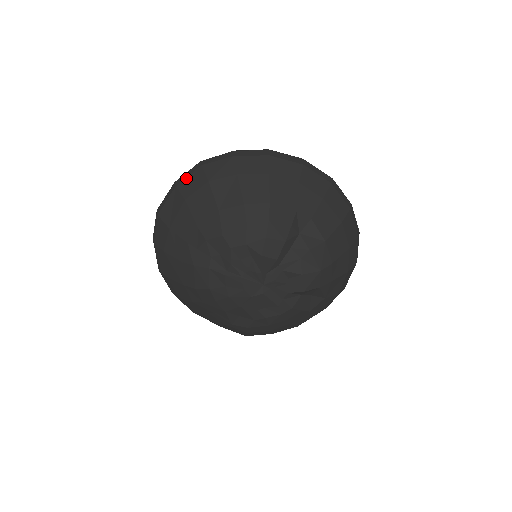
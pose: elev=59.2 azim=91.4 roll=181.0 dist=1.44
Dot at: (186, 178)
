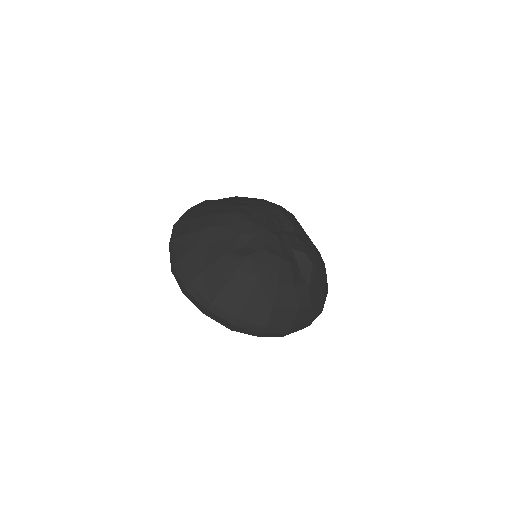
Dot at: occluded
